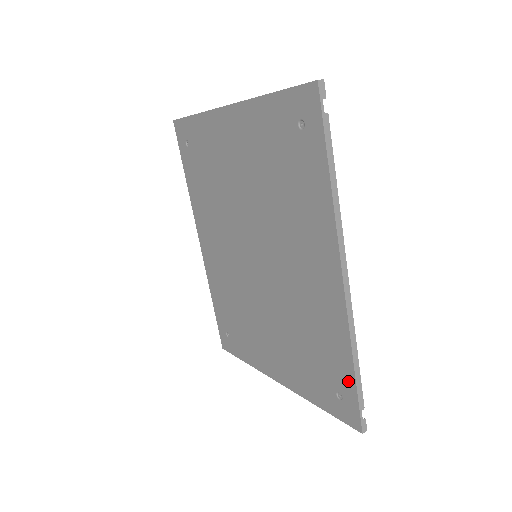
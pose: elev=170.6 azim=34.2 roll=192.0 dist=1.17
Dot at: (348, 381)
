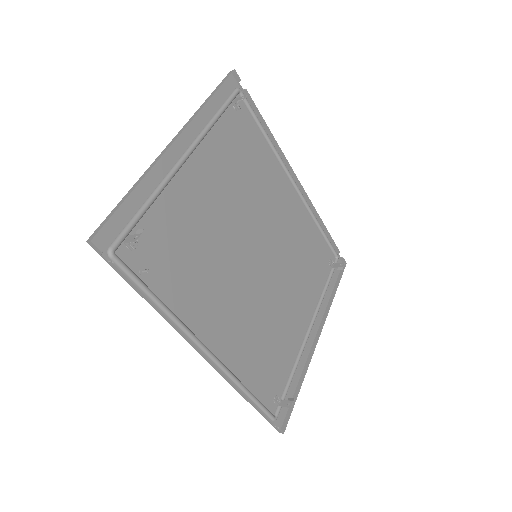
Dot at: (260, 402)
